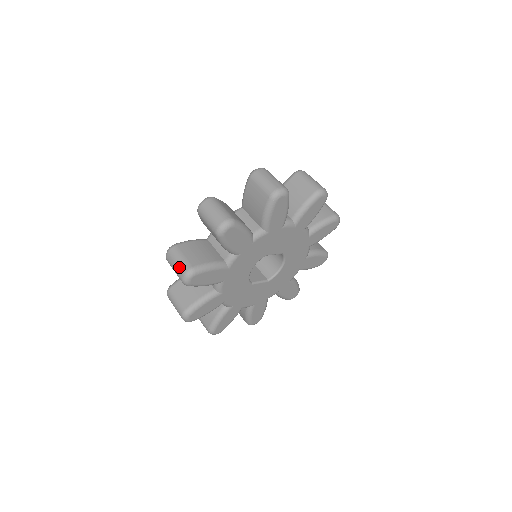
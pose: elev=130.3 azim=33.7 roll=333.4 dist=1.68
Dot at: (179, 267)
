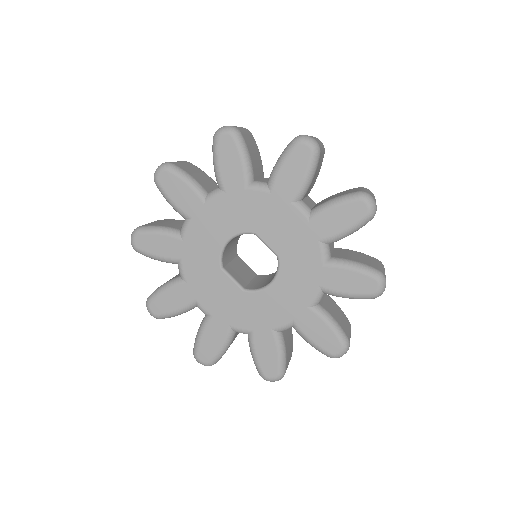
Dot at: occluded
